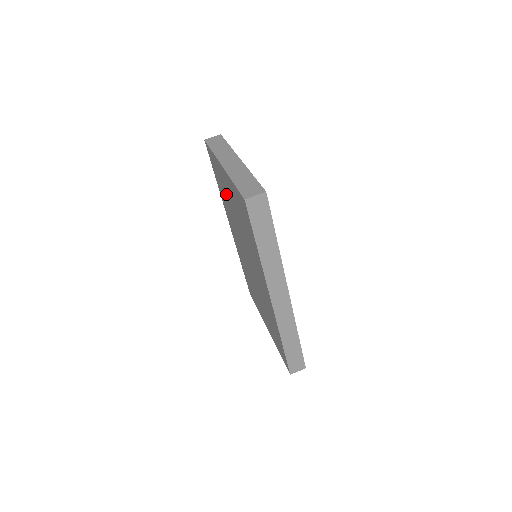
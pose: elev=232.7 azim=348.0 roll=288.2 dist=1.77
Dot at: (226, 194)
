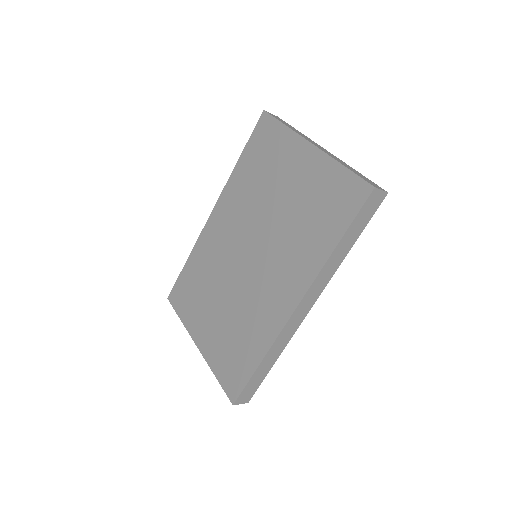
Dot at: (271, 175)
